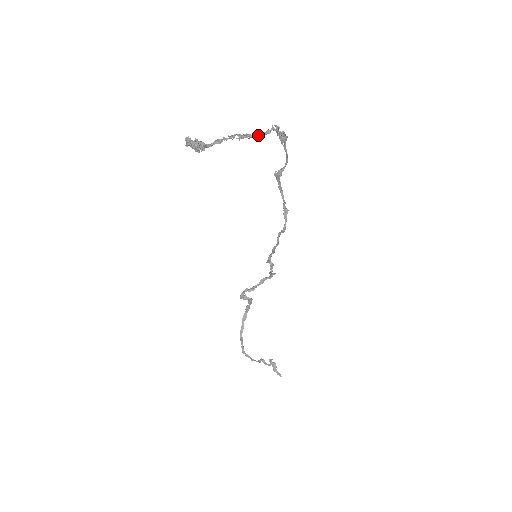
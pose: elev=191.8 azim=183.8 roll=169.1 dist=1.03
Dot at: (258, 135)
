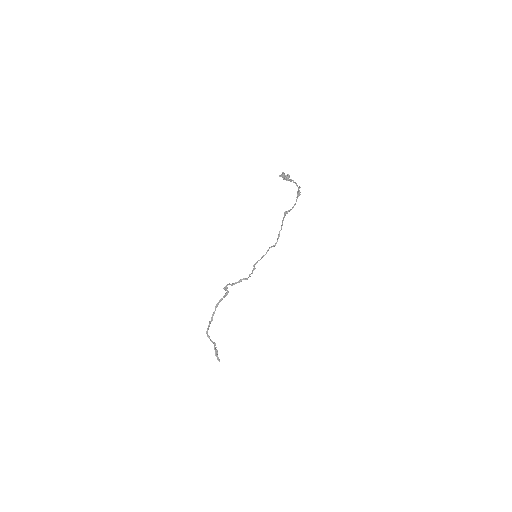
Dot at: (297, 186)
